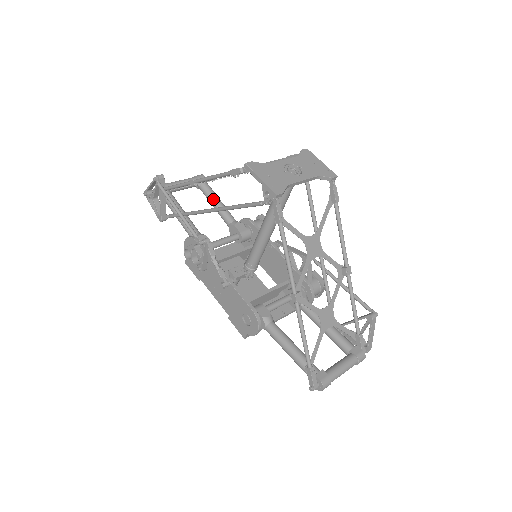
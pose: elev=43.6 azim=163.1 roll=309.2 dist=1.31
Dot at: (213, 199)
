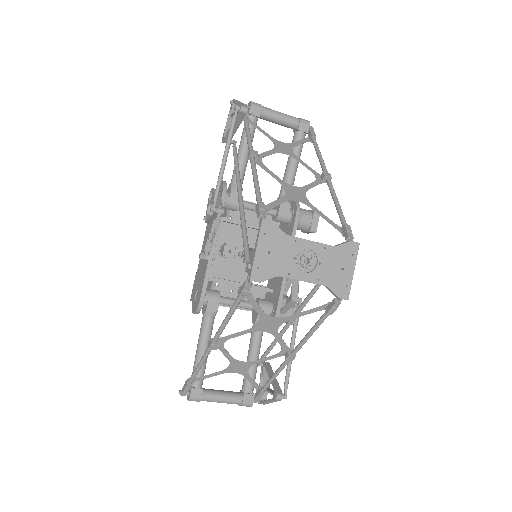
Dot at: (292, 158)
